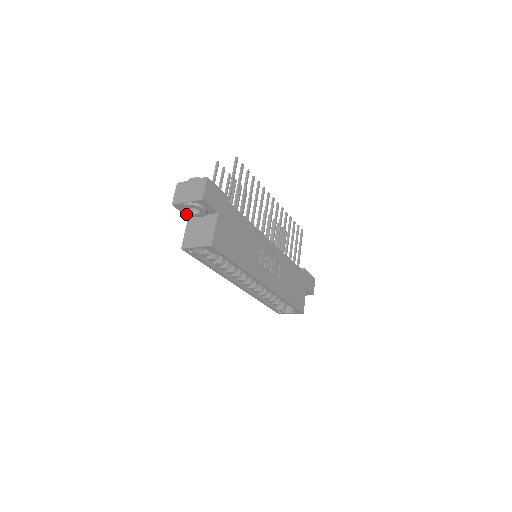
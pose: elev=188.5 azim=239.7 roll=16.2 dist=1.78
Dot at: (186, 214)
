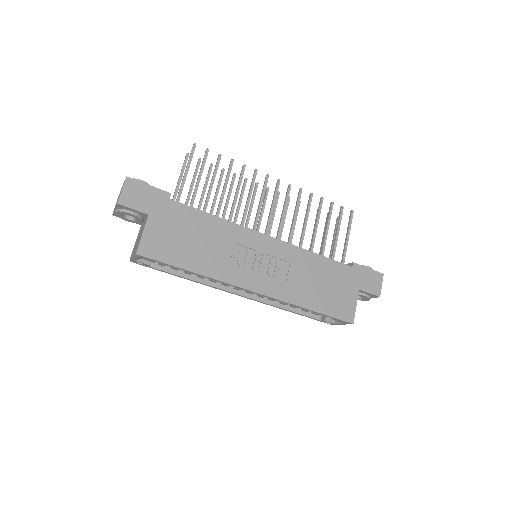
Dot at: occluded
